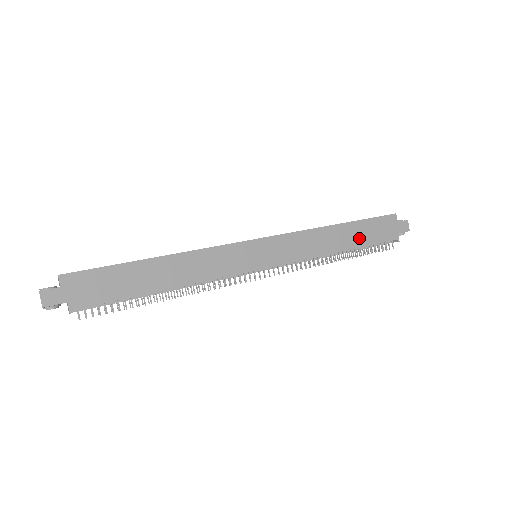
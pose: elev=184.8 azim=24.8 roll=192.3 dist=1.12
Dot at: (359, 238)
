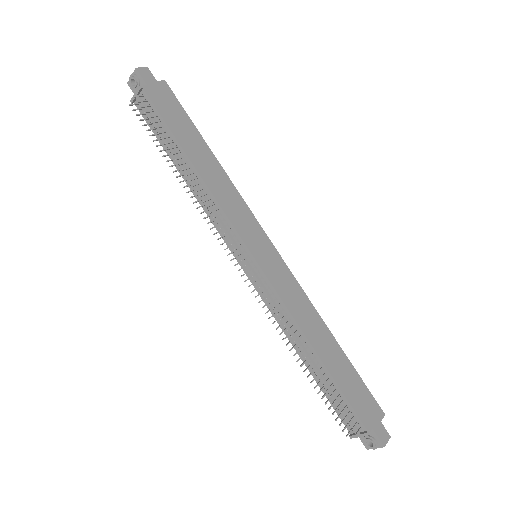
Dot at: (338, 371)
